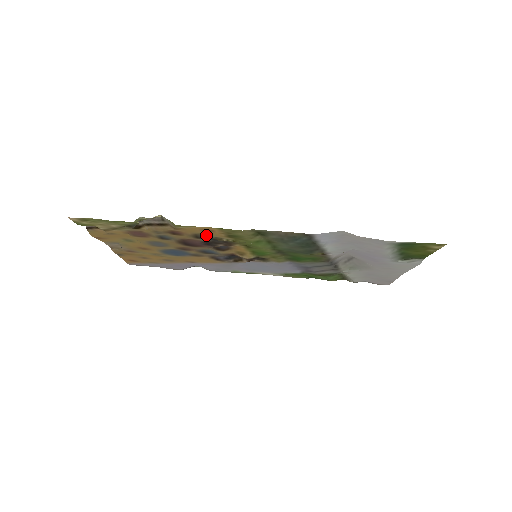
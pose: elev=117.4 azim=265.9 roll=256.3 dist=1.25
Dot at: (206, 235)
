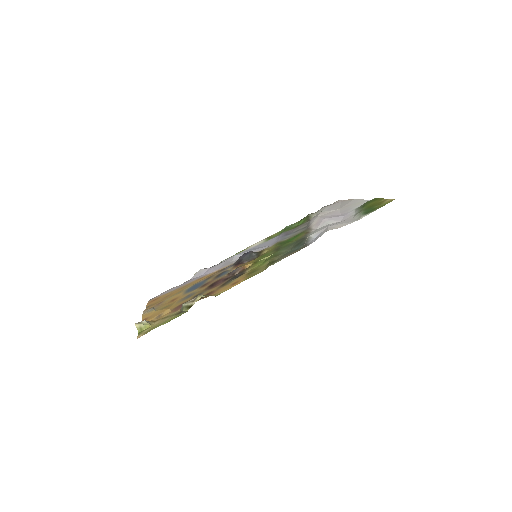
Dot at: (231, 281)
